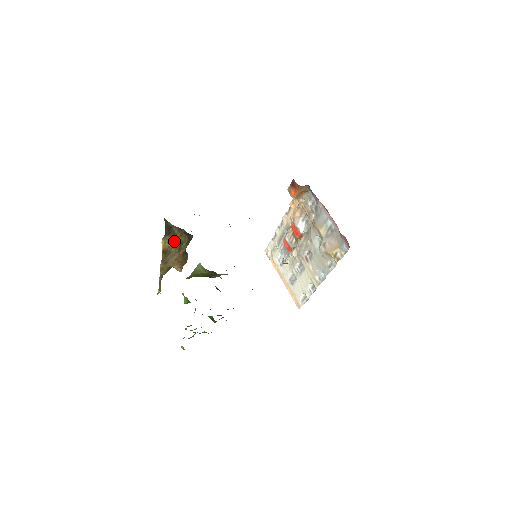
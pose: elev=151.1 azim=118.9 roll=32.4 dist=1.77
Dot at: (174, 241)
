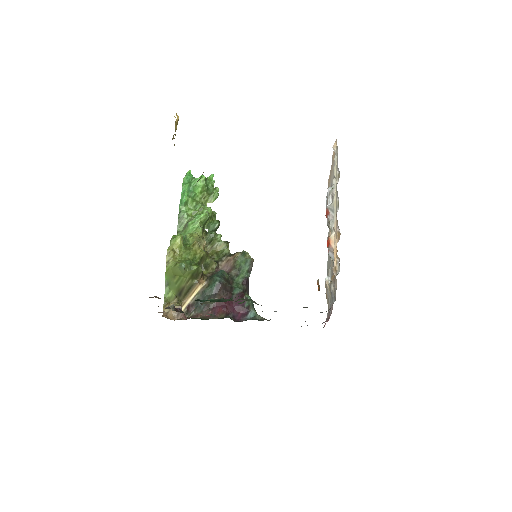
Dot at: occluded
